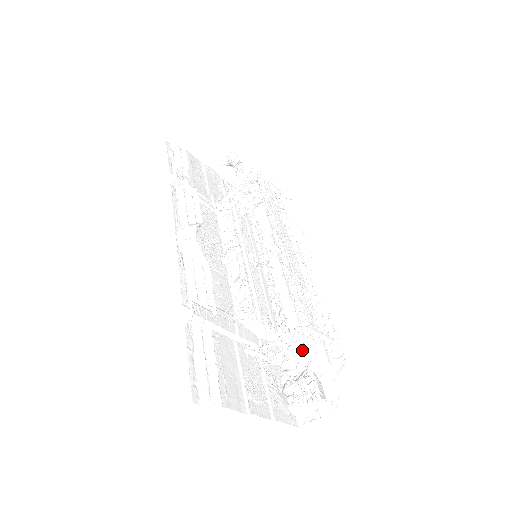
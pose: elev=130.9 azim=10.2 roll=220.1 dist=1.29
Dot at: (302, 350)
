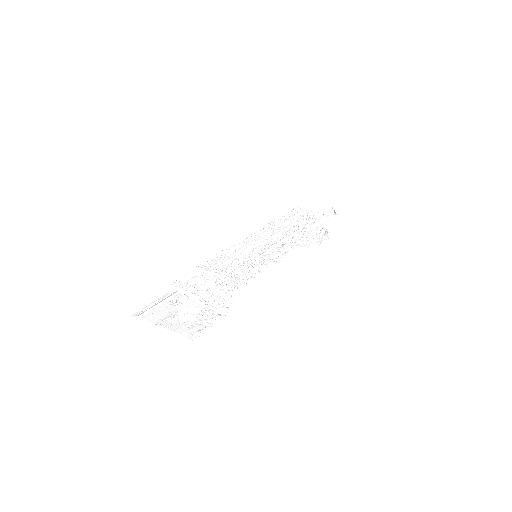
Dot at: occluded
